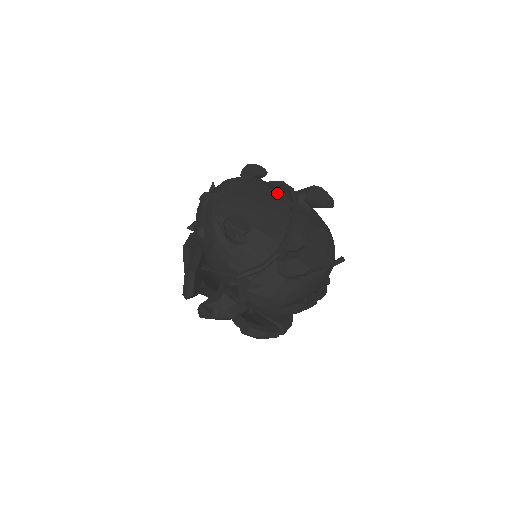
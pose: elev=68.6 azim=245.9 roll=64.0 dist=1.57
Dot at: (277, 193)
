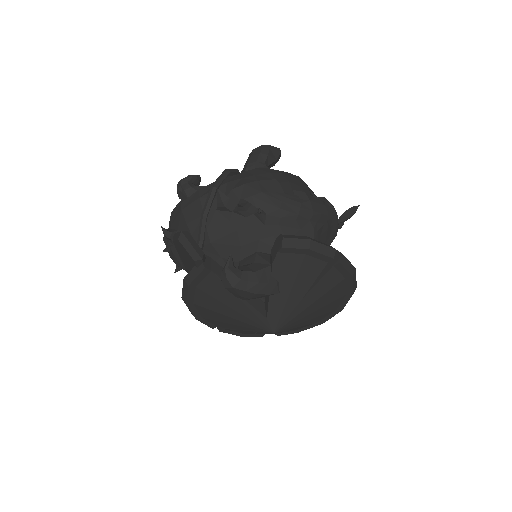
Dot at: occluded
